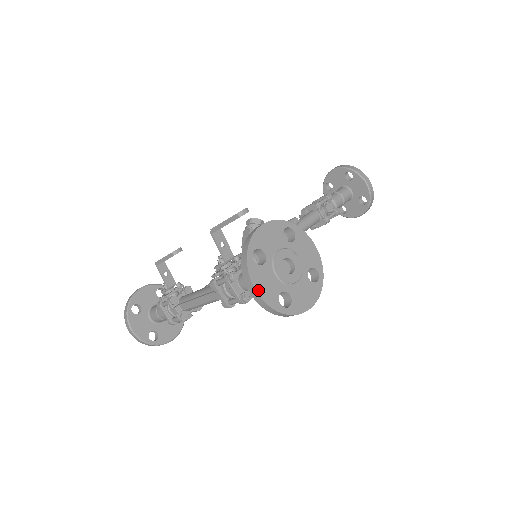
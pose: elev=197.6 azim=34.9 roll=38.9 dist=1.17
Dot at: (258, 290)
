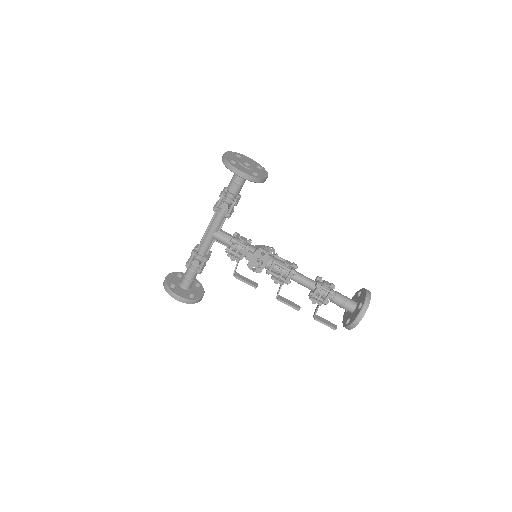
Dot at: (226, 153)
